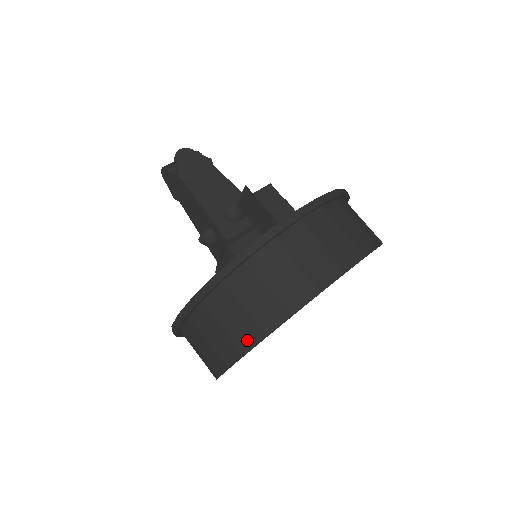
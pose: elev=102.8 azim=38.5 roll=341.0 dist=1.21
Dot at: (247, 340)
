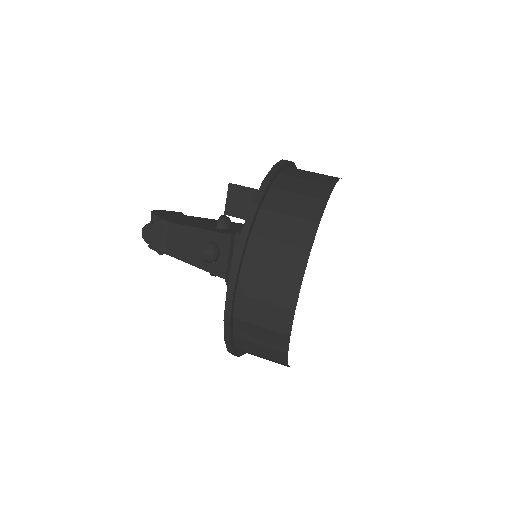
Dot at: (305, 237)
